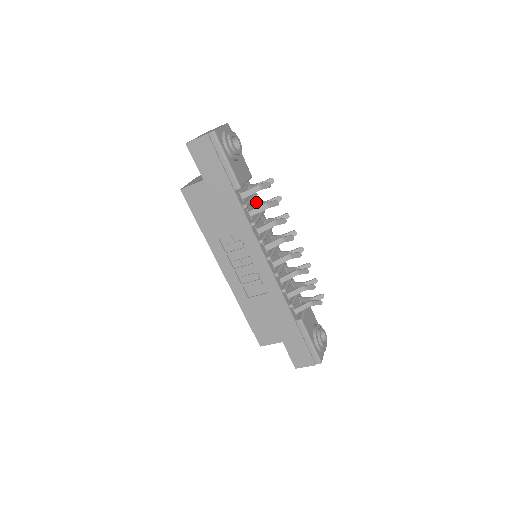
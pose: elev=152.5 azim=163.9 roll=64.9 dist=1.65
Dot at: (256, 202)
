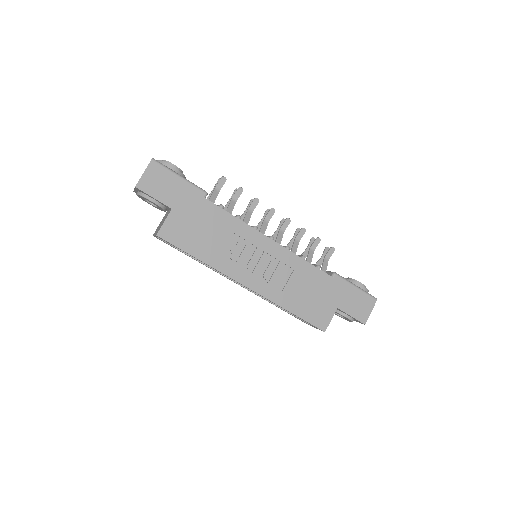
Dot at: occluded
